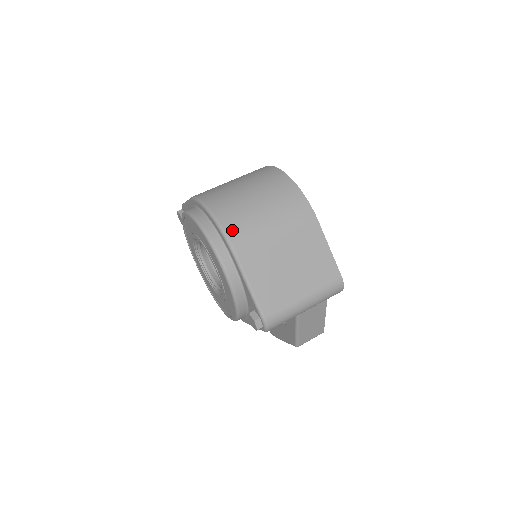
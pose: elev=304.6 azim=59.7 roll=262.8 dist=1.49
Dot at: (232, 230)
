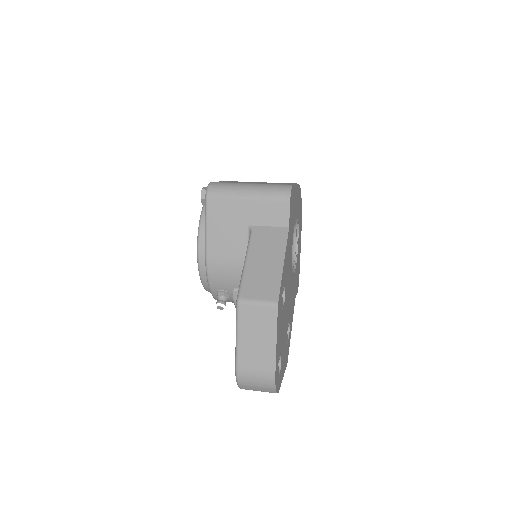
Dot at: occluded
